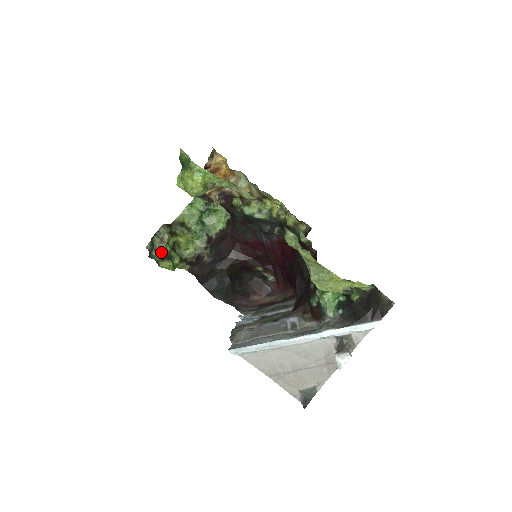
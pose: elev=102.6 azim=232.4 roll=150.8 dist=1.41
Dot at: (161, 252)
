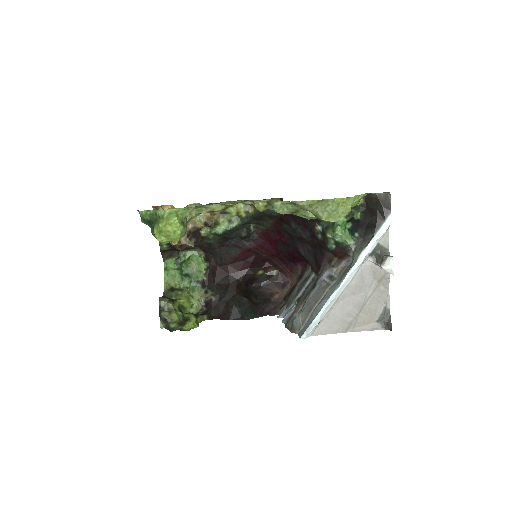
Dot at: (176, 320)
